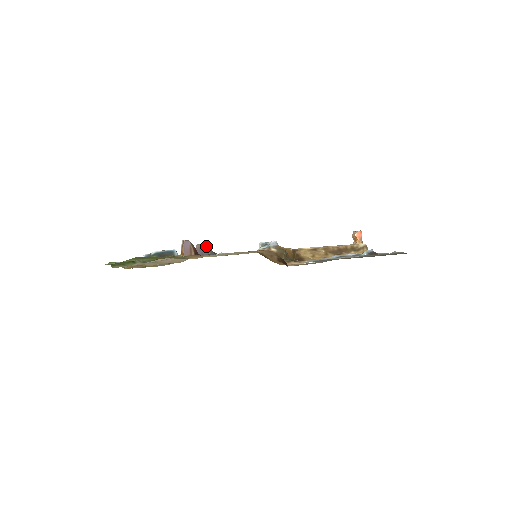
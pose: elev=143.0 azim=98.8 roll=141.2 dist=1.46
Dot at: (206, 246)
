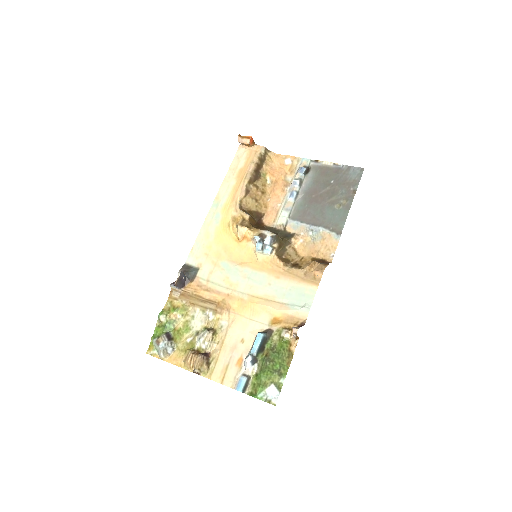
Dot at: (181, 276)
